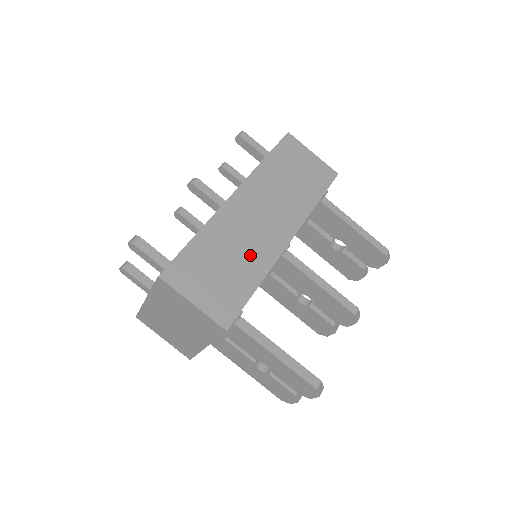
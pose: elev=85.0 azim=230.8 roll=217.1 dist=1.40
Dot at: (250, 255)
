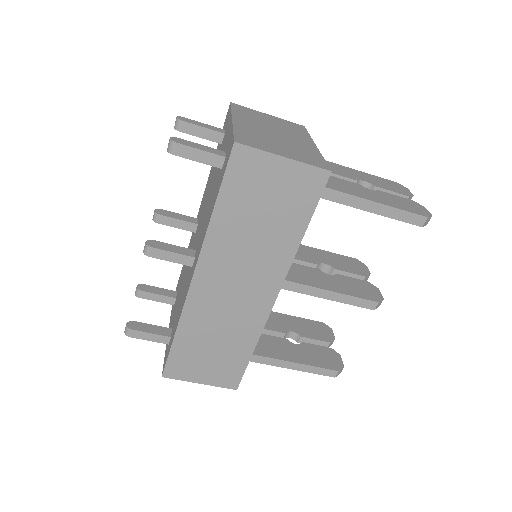
Dot at: (236, 329)
